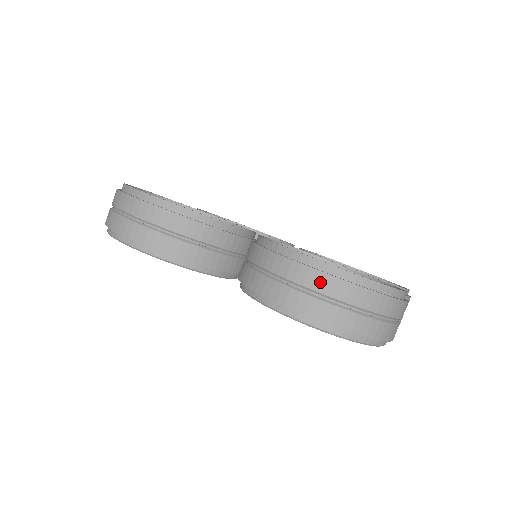
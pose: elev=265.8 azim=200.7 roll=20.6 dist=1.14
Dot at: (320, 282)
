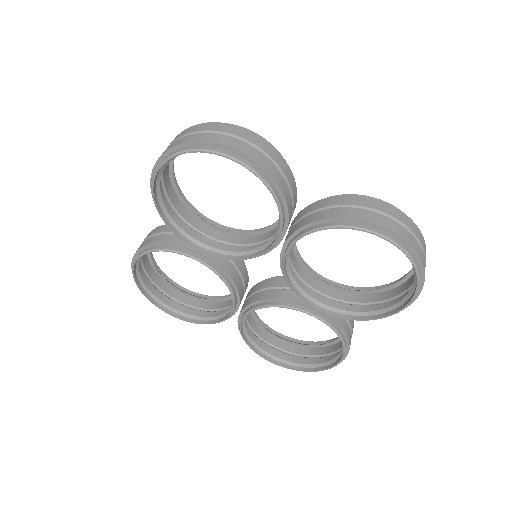
Dot at: (401, 216)
